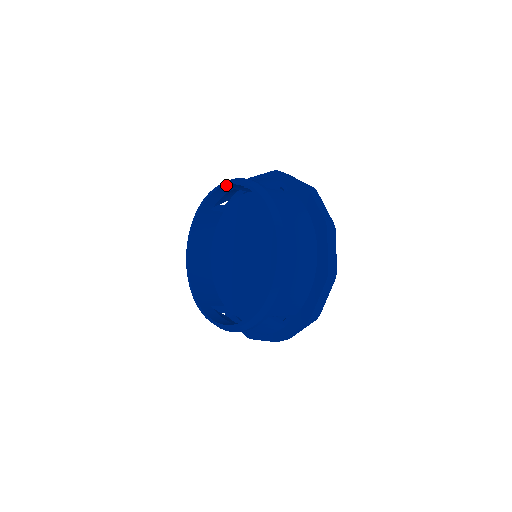
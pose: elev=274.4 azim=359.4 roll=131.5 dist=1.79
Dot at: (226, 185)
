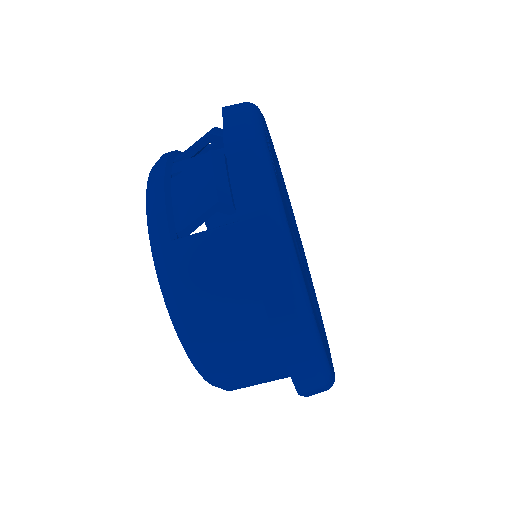
Dot at: occluded
